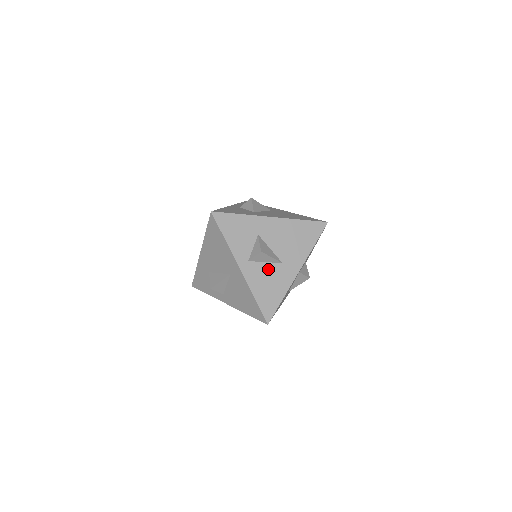
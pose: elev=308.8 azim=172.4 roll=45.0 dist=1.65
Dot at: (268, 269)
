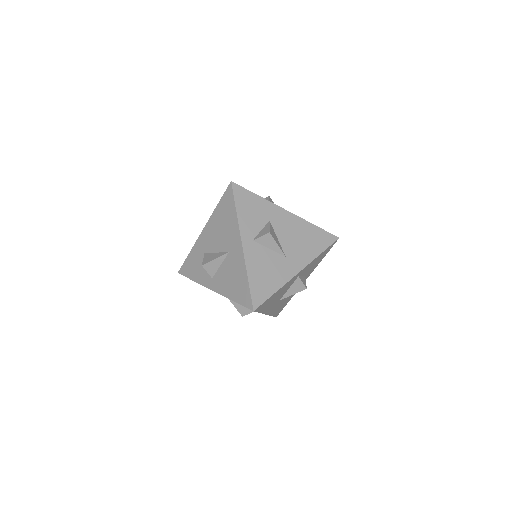
Dot at: (270, 256)
